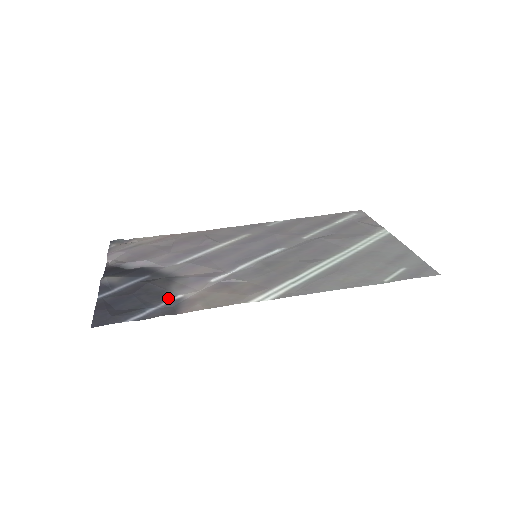
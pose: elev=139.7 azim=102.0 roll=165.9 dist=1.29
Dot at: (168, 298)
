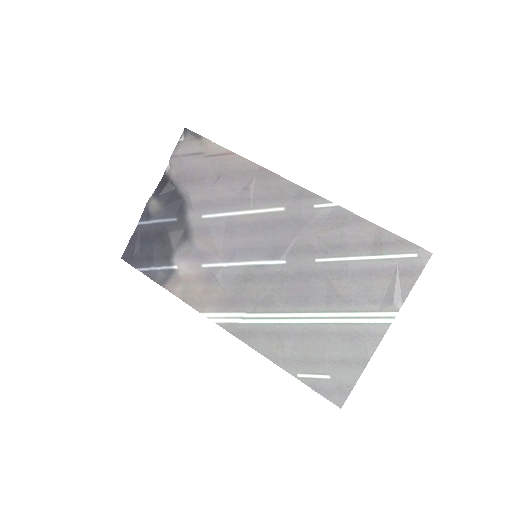
Dot at: (168, 264)
